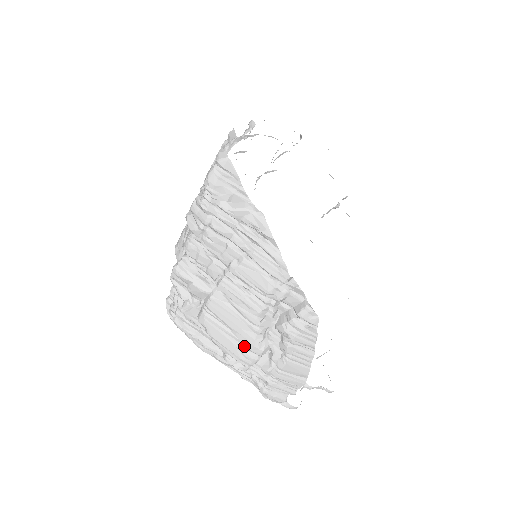
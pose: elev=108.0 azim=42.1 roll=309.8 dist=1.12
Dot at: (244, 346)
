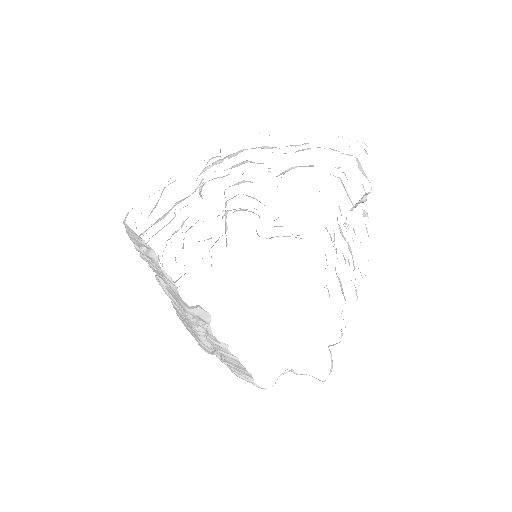
Dot at: (199, 340)
